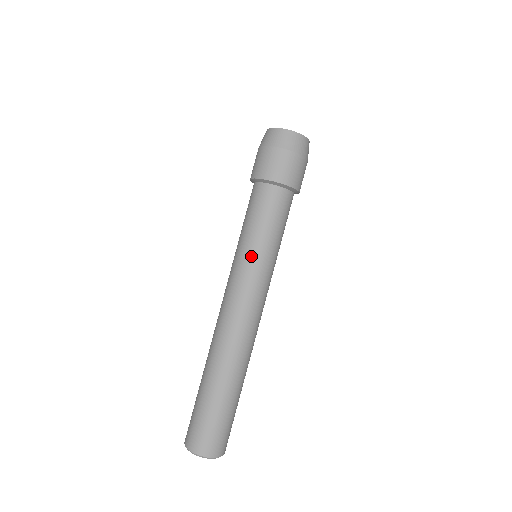
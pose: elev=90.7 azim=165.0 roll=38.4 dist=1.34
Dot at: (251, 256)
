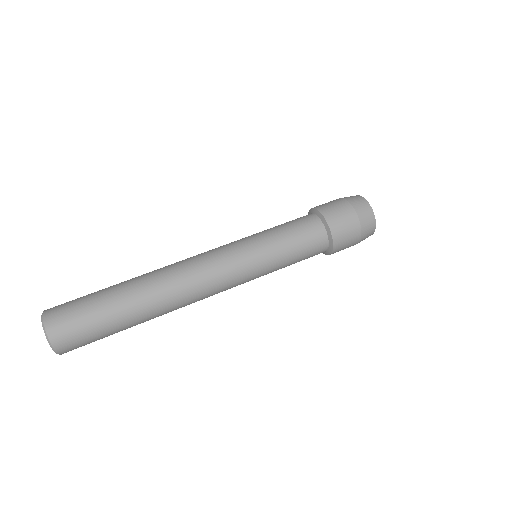
Dot at: (248, 237)
